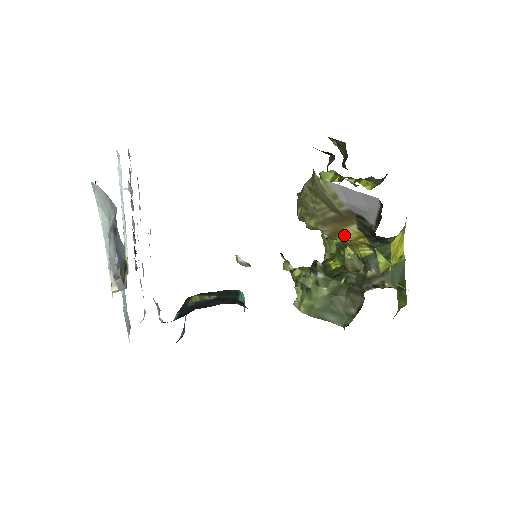
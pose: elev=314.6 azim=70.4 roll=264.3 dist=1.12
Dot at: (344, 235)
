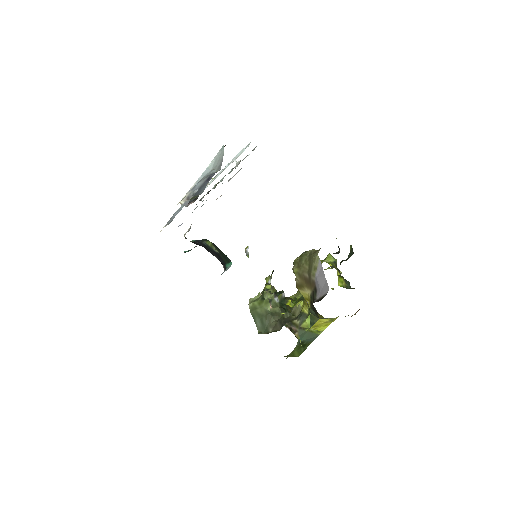
Dot at: (303, 291)
